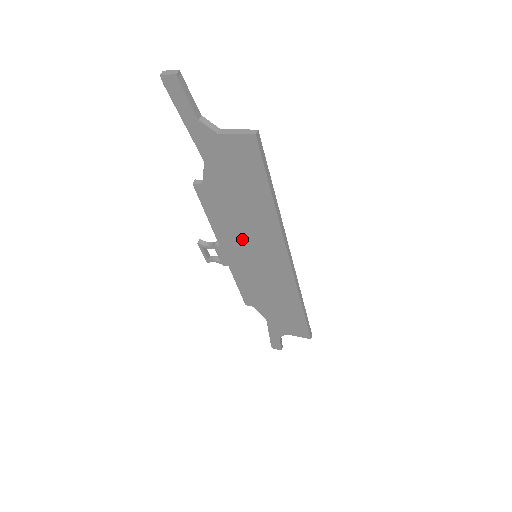
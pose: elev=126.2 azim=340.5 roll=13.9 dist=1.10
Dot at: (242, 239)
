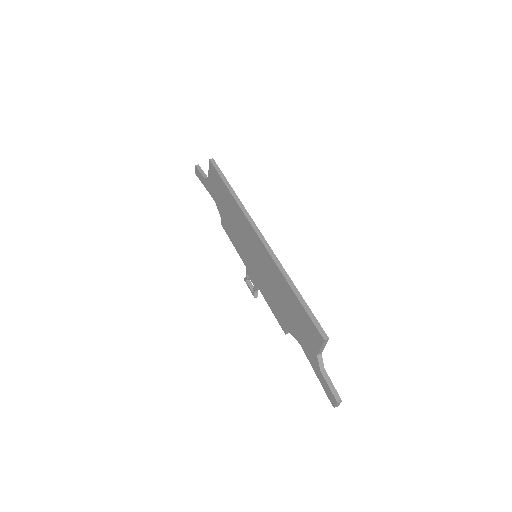
Dot at: (244, 244)
